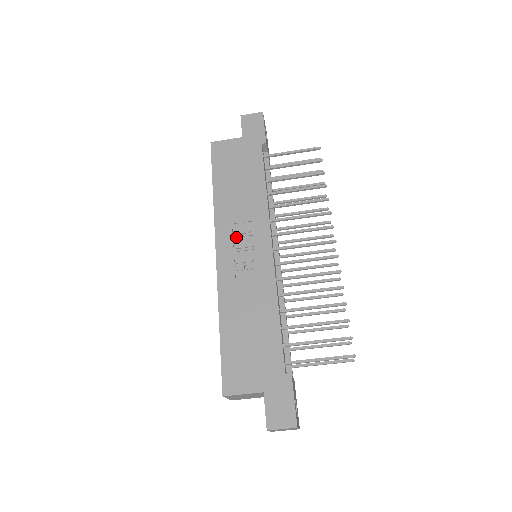
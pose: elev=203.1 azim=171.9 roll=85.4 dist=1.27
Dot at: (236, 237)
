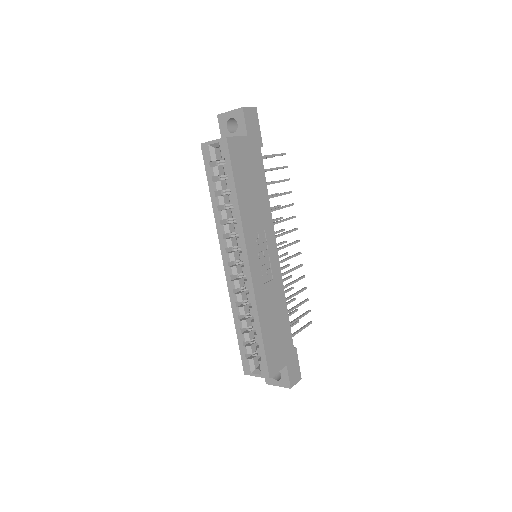
Dot at: (258, 246)
